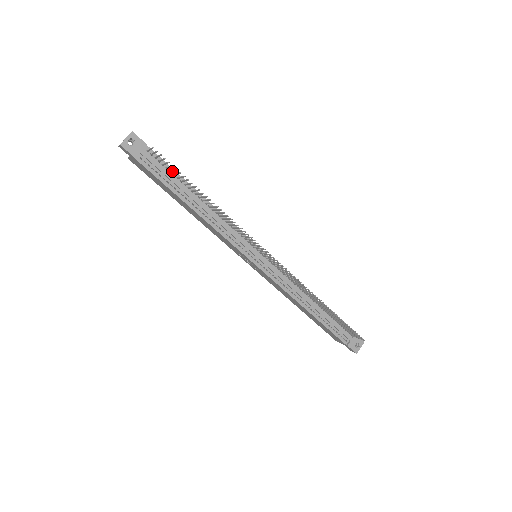
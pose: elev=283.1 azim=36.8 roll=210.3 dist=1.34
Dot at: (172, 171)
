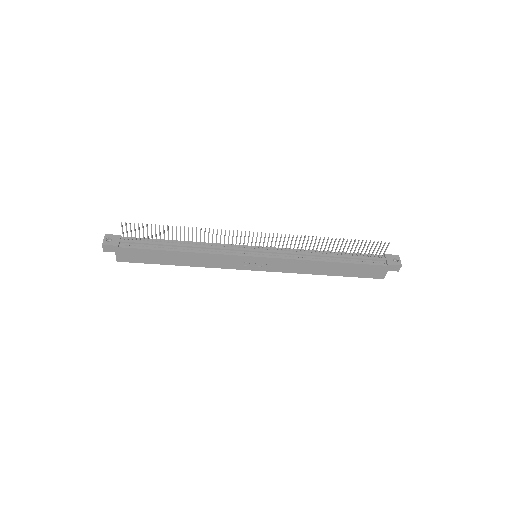
Dot at: (147, 235)
